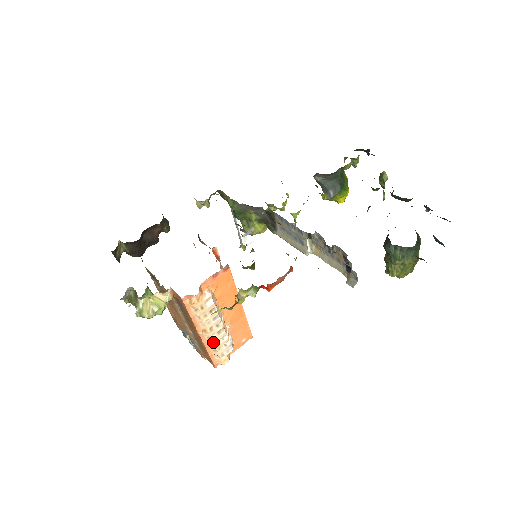
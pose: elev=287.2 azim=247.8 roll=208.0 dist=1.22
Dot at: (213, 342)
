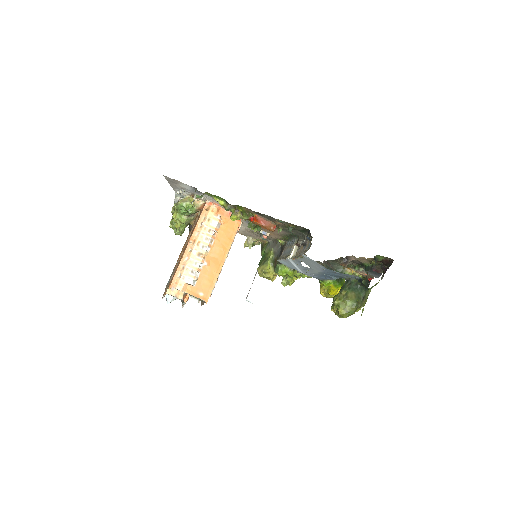
Dot at: (190, 257)
